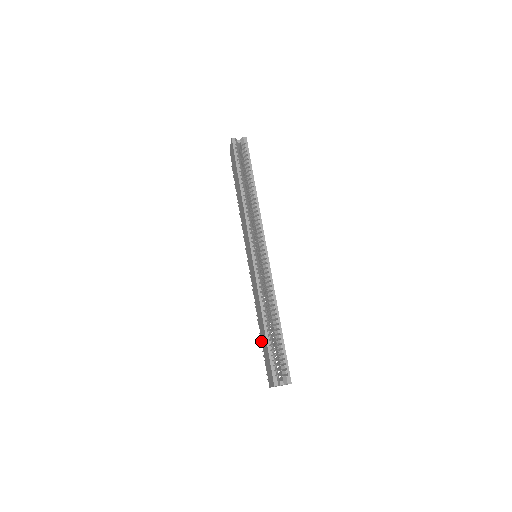
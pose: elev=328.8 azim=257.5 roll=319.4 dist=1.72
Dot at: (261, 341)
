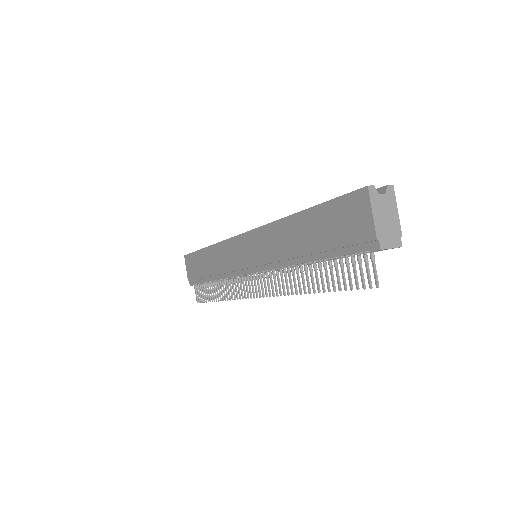
Dot at: occluded
